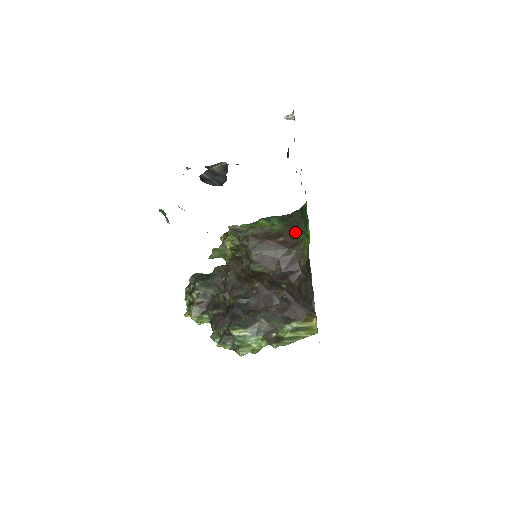
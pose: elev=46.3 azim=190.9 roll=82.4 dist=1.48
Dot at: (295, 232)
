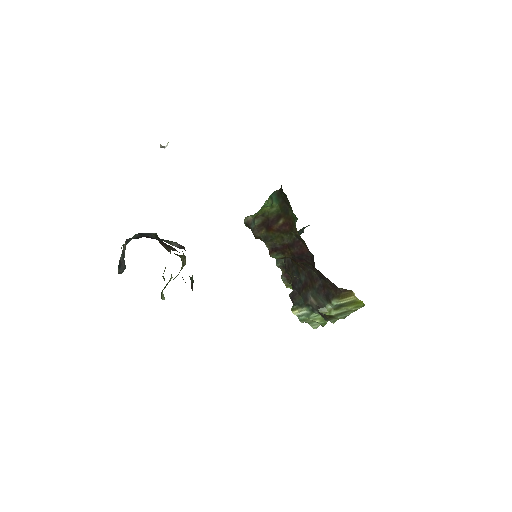
Dot at: (289, 210)
